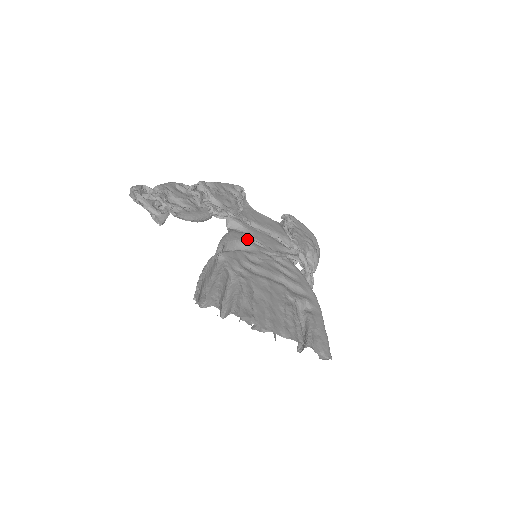
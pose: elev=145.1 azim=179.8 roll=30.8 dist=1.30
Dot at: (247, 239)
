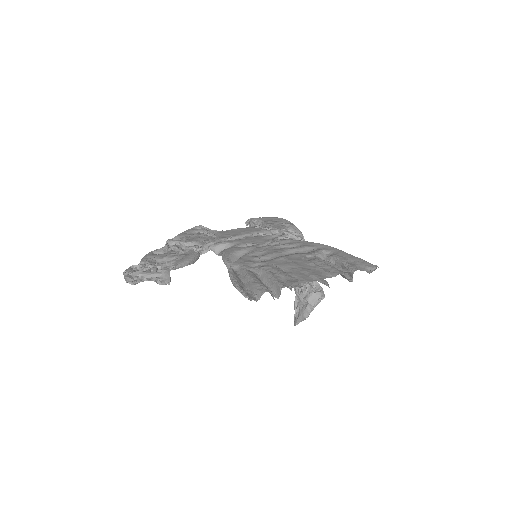
Dot at: (240, 247)
